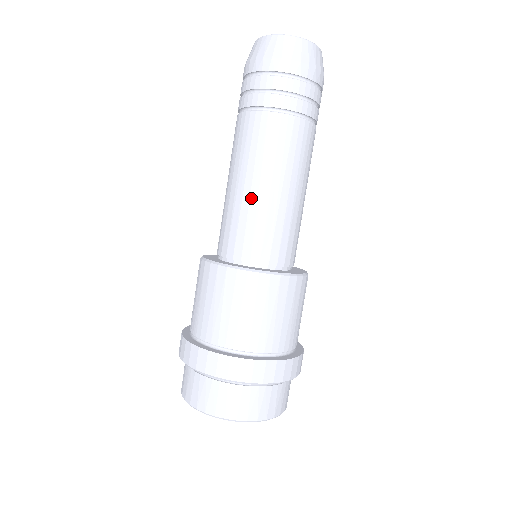
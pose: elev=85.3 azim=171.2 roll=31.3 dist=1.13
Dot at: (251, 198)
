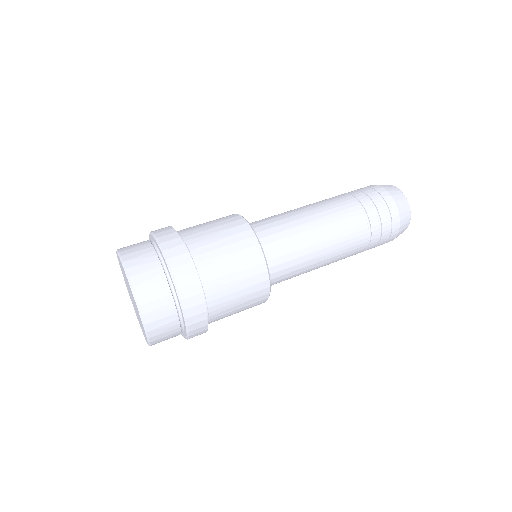
Dot at: (304, 225)
